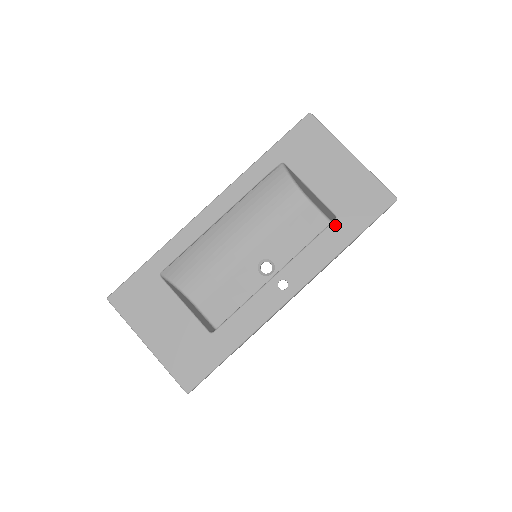
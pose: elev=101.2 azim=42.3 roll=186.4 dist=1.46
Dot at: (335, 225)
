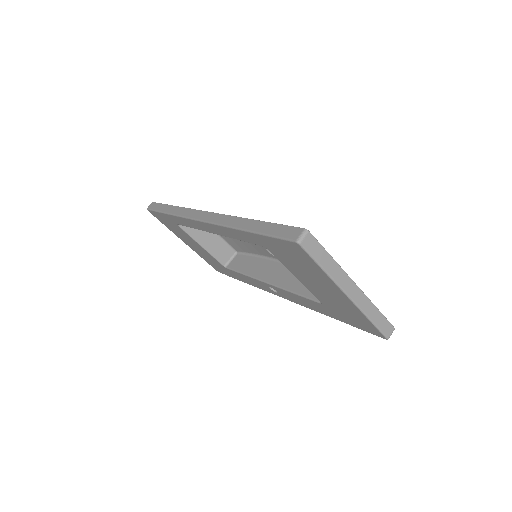
Dot at: (319, 305)
